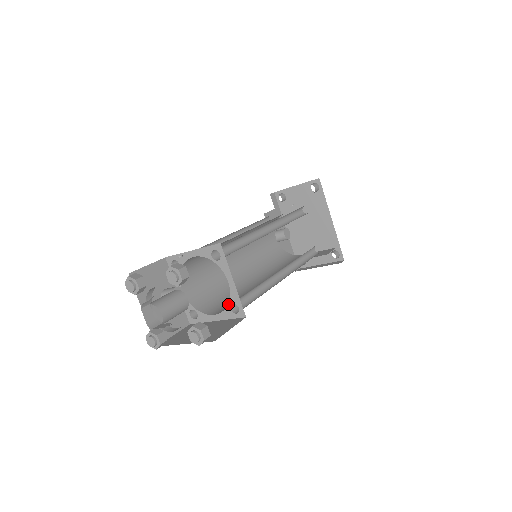
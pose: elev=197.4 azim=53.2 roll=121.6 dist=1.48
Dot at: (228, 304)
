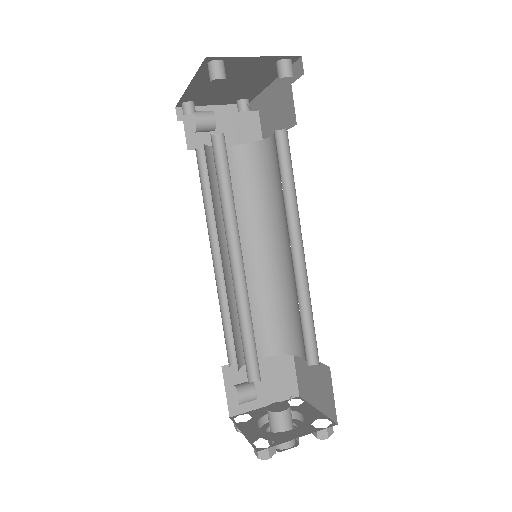
Dot at: occluded
